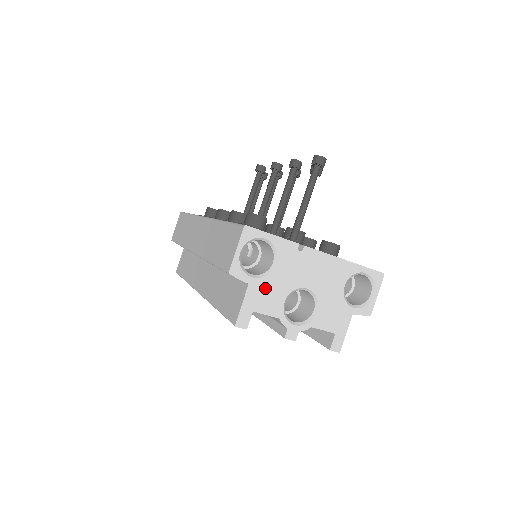
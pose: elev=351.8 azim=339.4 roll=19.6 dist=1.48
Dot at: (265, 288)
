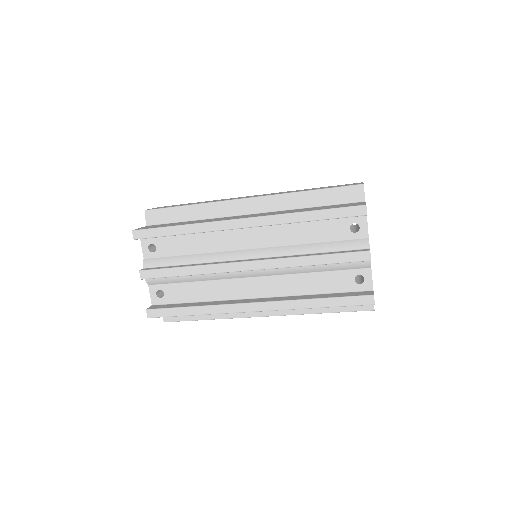
Dot at: occluded
